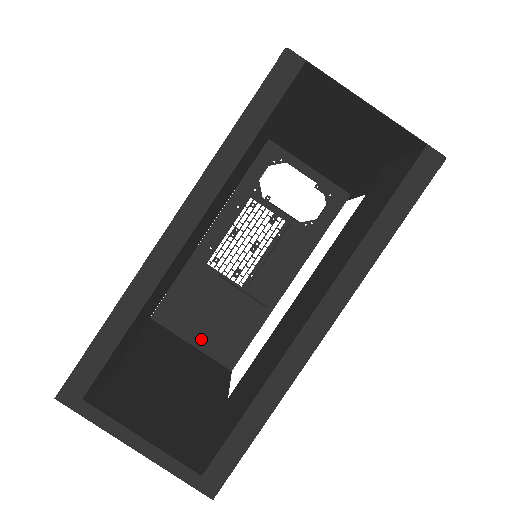
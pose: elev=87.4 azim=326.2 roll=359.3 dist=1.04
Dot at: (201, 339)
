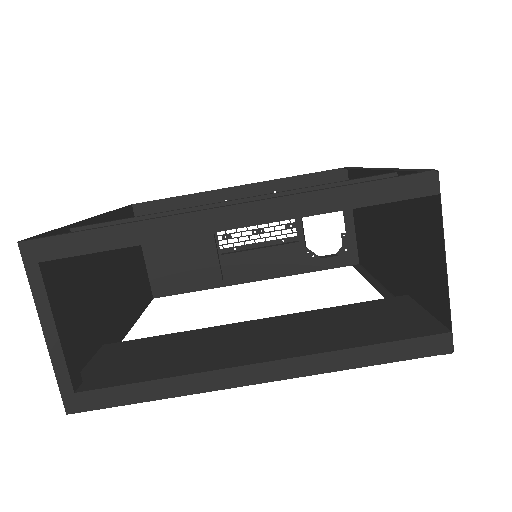
Dot at: (154, 257)
